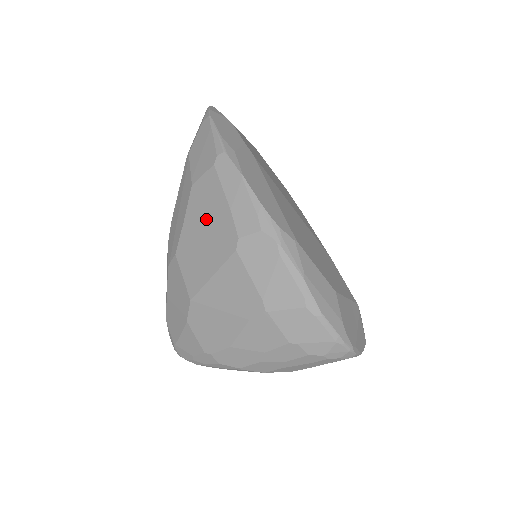
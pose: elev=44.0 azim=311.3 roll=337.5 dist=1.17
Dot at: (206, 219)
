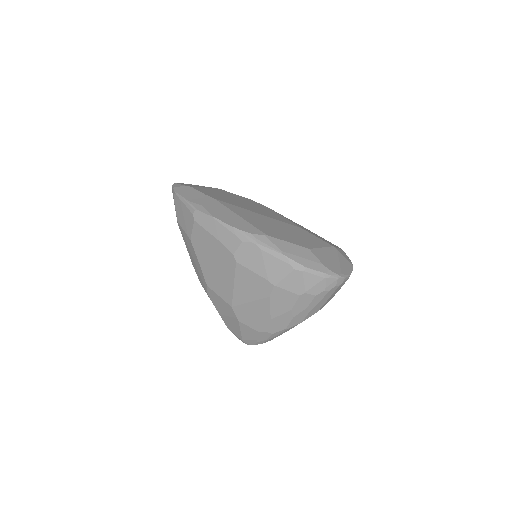
Dot at: (210, 254)
